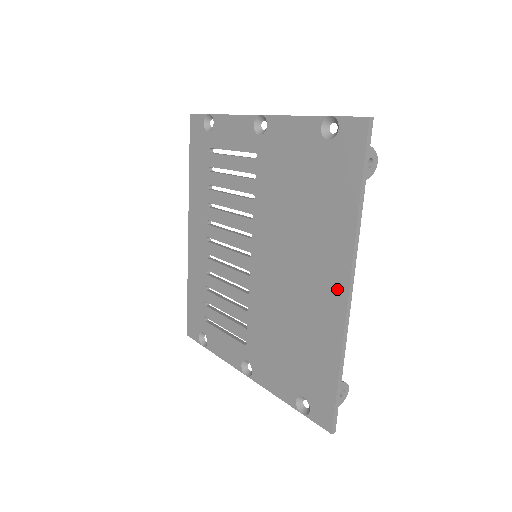
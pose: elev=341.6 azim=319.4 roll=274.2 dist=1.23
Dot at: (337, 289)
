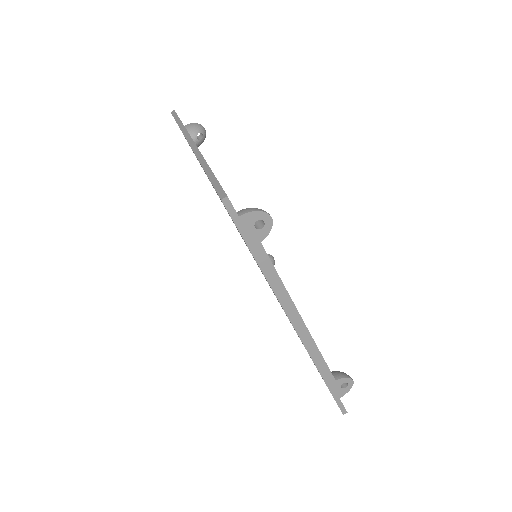
Dot at: occluded
